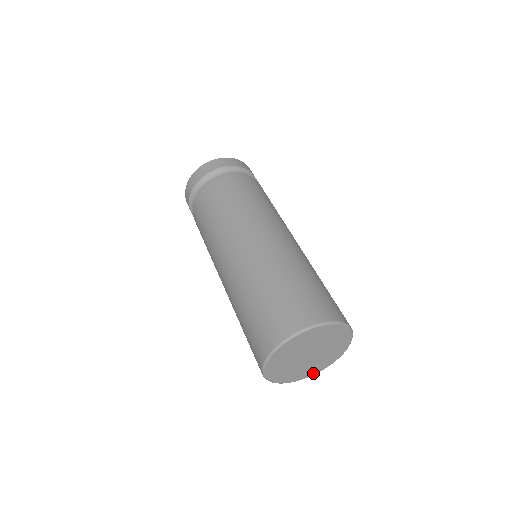
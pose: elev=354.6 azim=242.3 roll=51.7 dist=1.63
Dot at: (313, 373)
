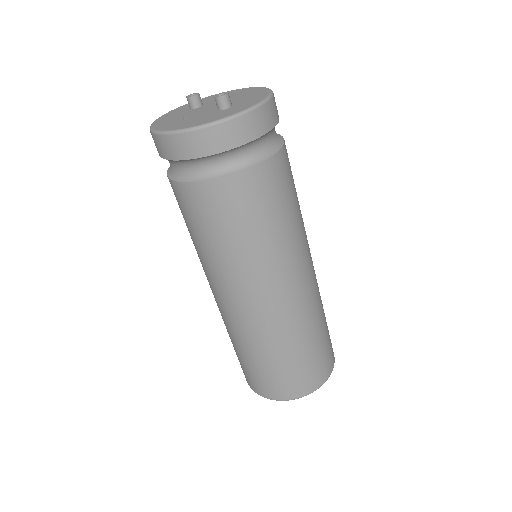
Dot at: occluded
